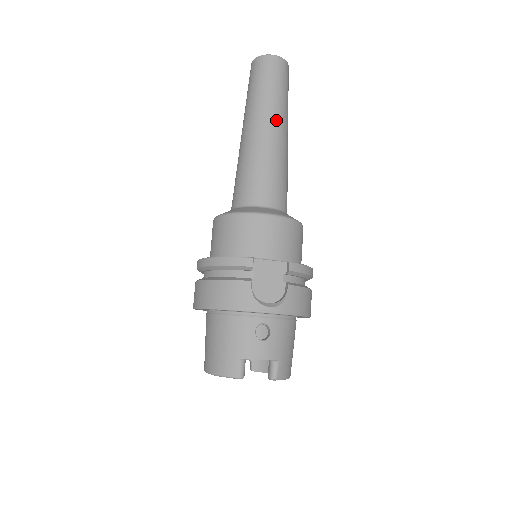
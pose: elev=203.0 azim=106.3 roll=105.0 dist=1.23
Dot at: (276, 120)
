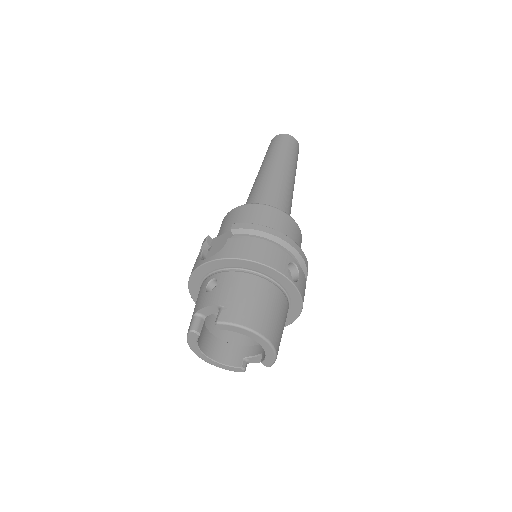
Dot at: (268, 164)
